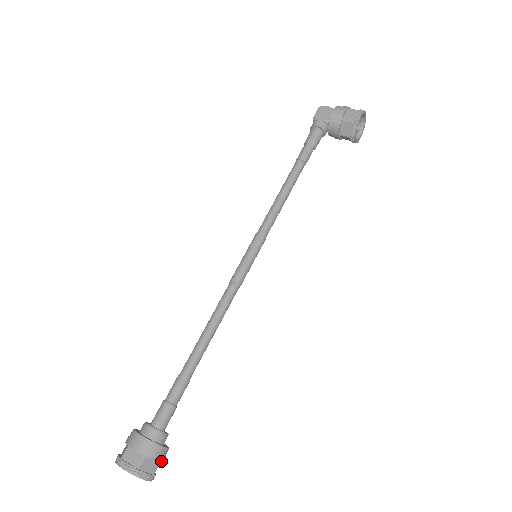
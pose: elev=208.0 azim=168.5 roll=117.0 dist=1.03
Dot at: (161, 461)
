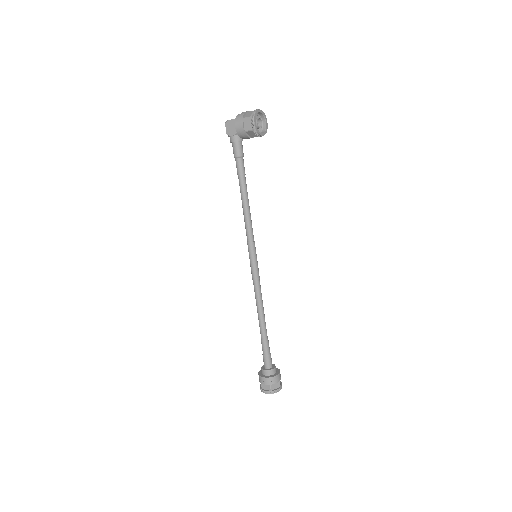
Dot at: occluded
